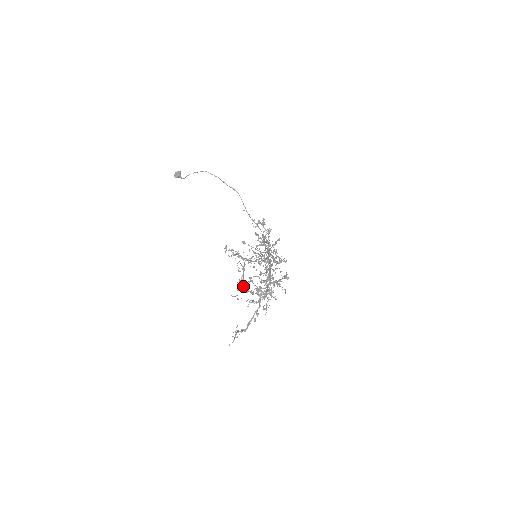
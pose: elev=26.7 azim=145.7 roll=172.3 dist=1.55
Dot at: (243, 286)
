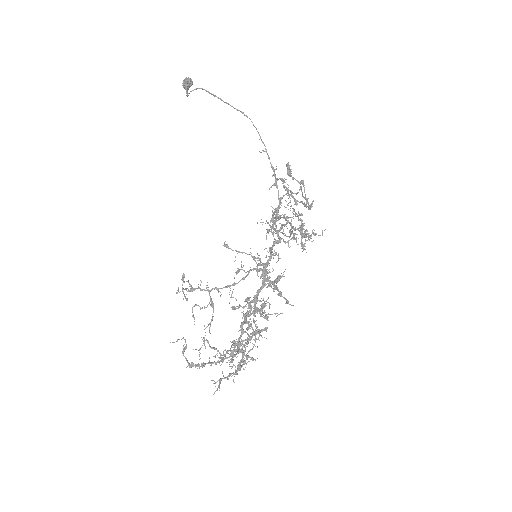
Dot at: (186, 358)
